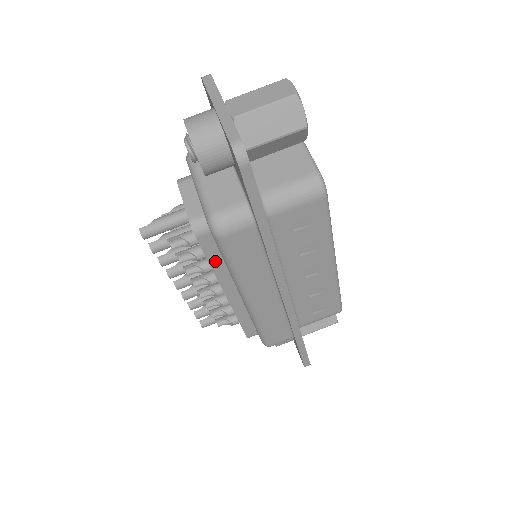
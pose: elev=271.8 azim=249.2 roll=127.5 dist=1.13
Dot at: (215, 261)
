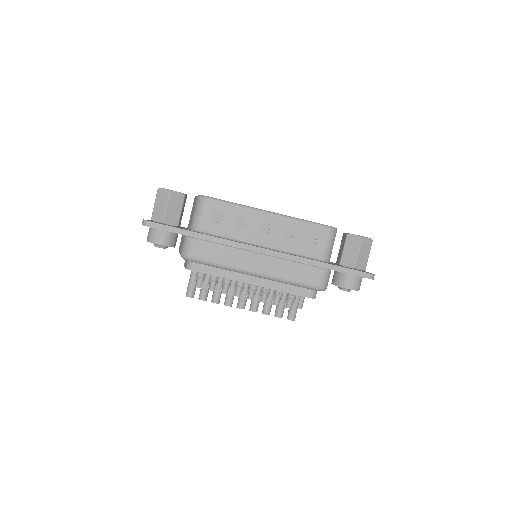
Dot at: (217, 273)
